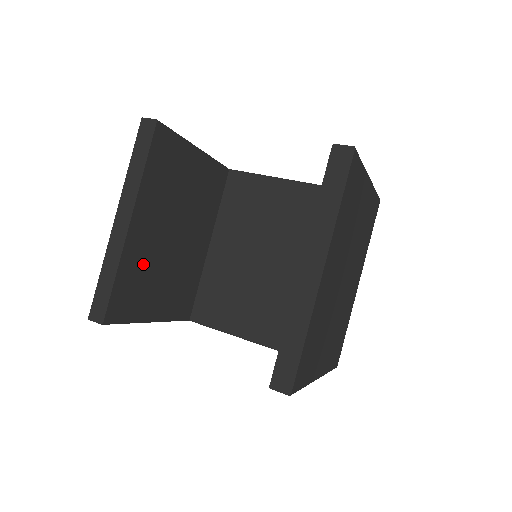
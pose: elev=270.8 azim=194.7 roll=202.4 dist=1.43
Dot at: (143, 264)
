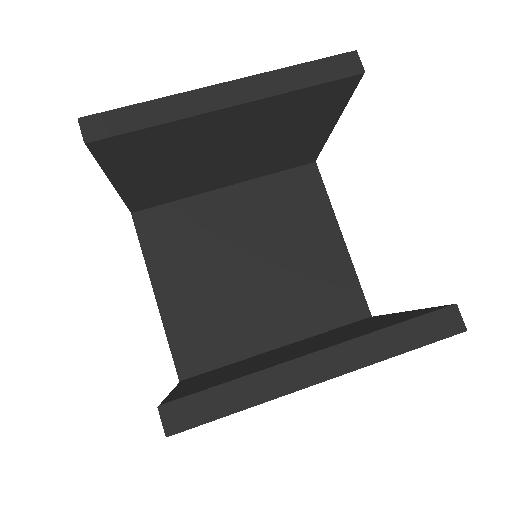
Dot at: (182, 143)
